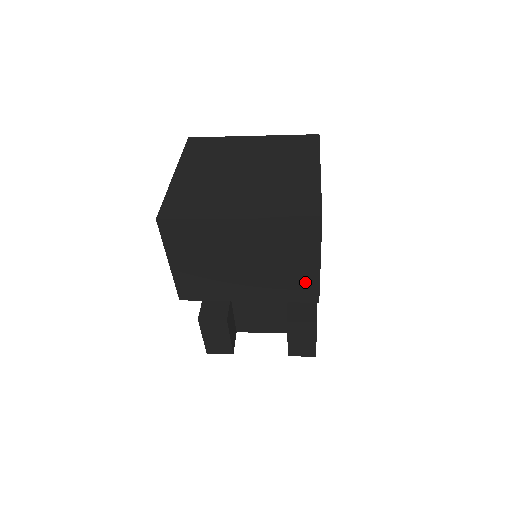
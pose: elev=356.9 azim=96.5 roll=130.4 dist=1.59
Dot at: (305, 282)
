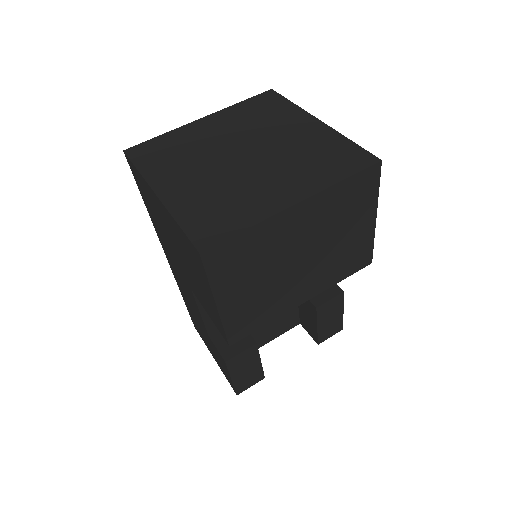
Dot at: (361, 246)
